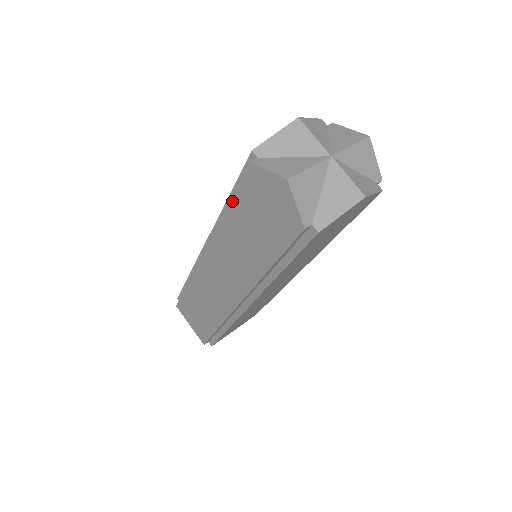
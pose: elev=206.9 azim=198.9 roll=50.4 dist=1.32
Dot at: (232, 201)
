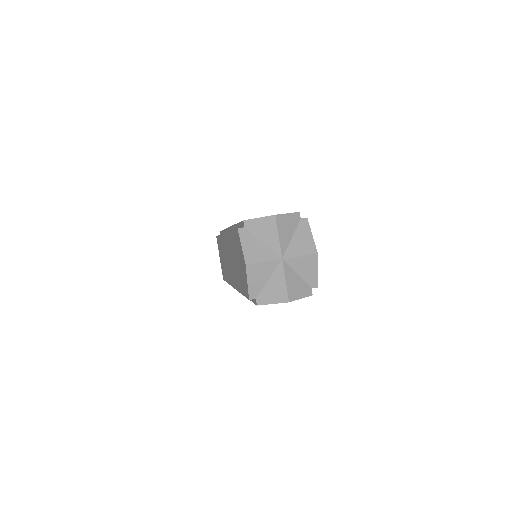
Dot at: occluded
